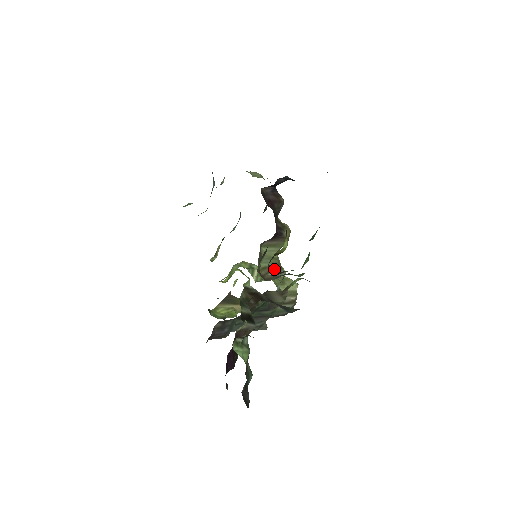
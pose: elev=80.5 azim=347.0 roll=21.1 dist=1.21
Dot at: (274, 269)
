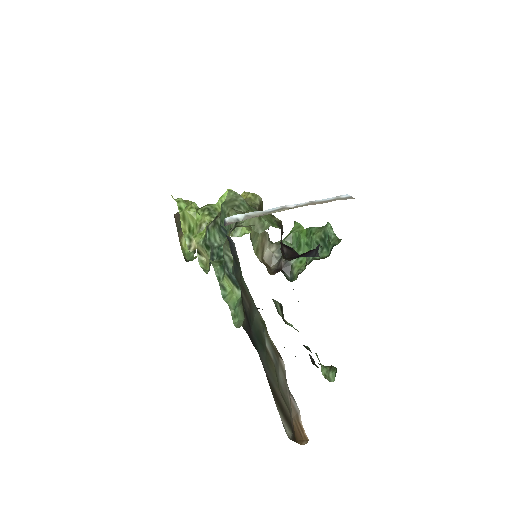
Dot at: (264, 243)
